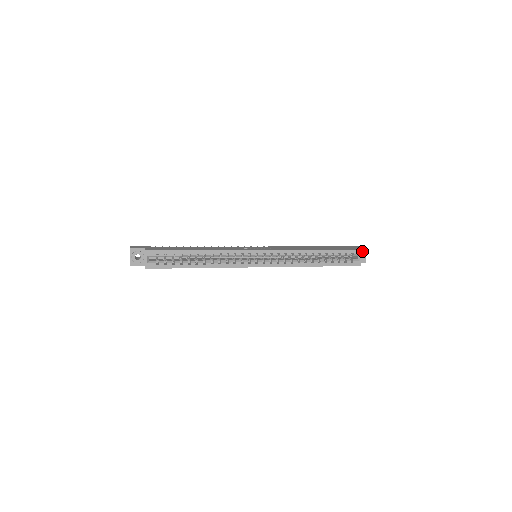
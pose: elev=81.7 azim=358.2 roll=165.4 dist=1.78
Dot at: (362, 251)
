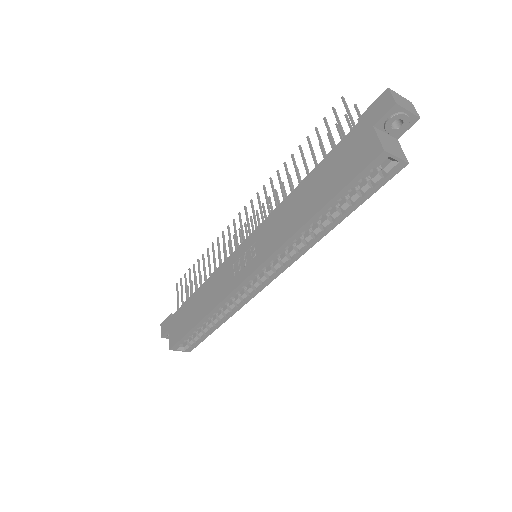
Dot at: (392, 118)
